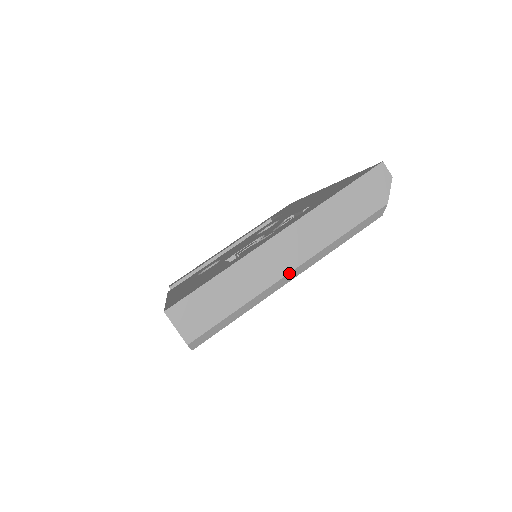
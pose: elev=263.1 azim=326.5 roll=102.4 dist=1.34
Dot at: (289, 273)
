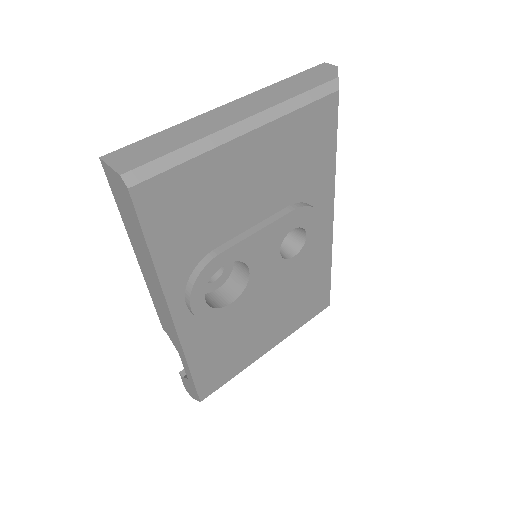
Dot at: (240, 121)
